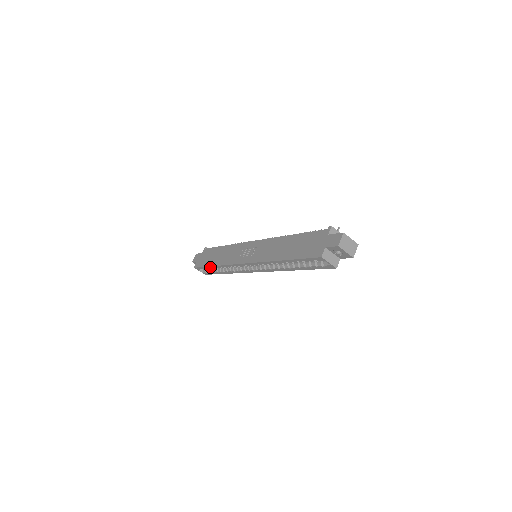
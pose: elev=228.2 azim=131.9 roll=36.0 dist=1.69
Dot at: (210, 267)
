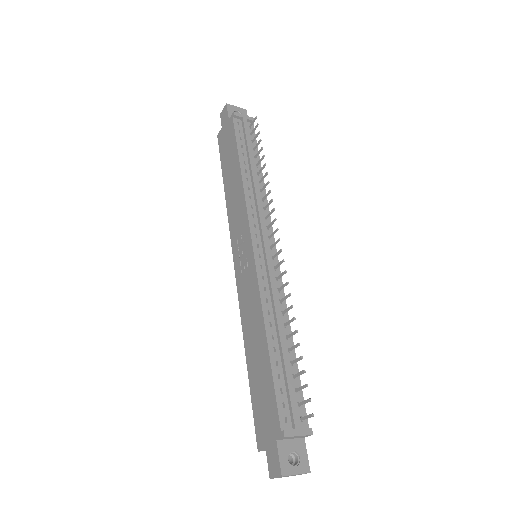
Dot at: (224, 176)
